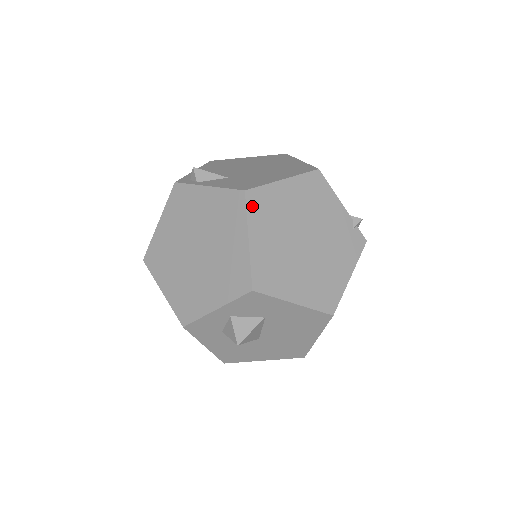
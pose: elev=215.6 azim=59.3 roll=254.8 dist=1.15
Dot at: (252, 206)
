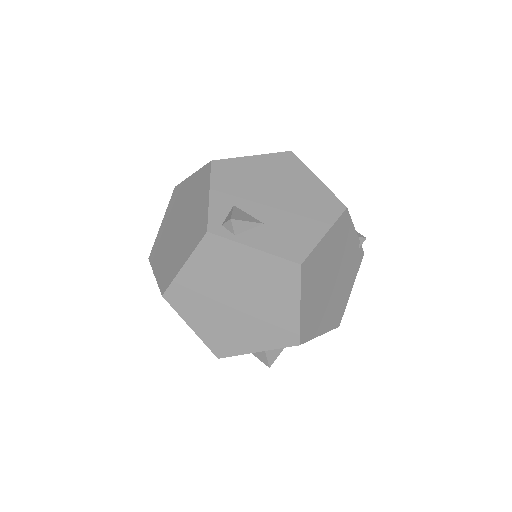
Dot at: (304, 276)
